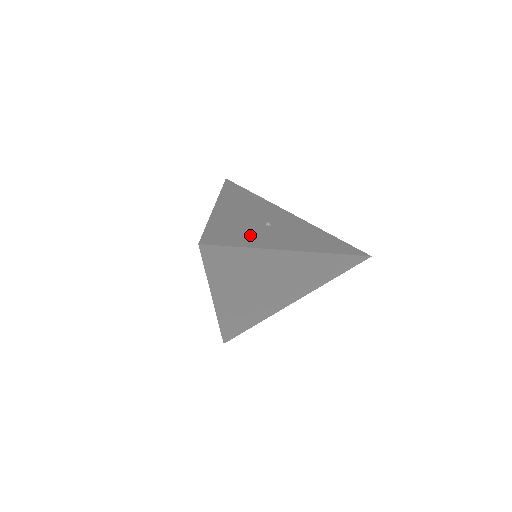
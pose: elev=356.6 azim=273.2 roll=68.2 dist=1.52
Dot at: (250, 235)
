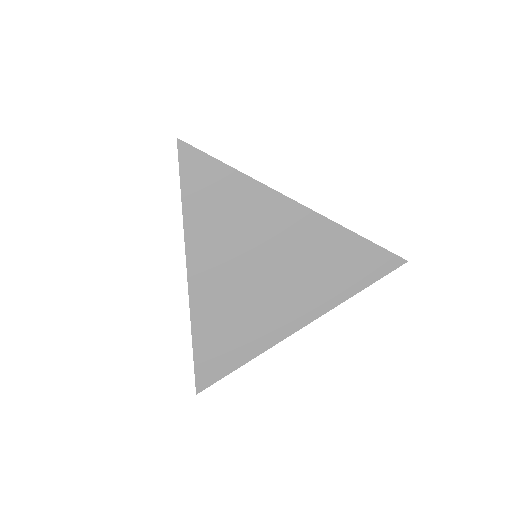
Dot at: occluded
